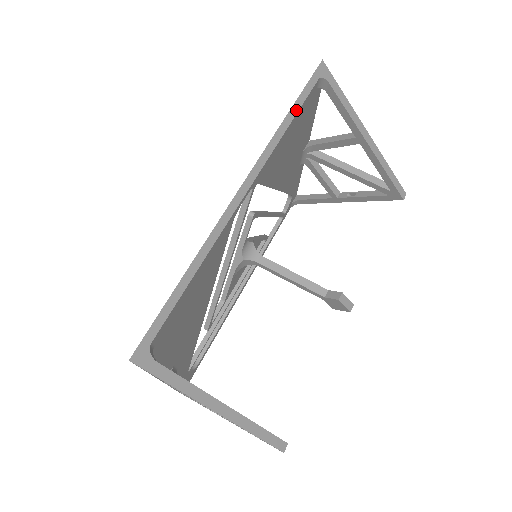
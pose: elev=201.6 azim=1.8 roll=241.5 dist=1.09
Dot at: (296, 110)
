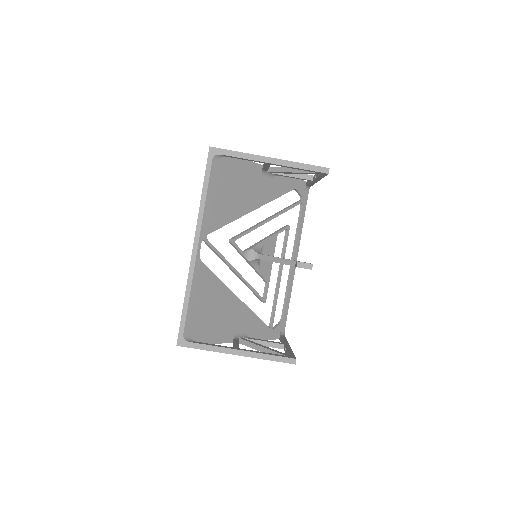
Dot at: (206, 186)
